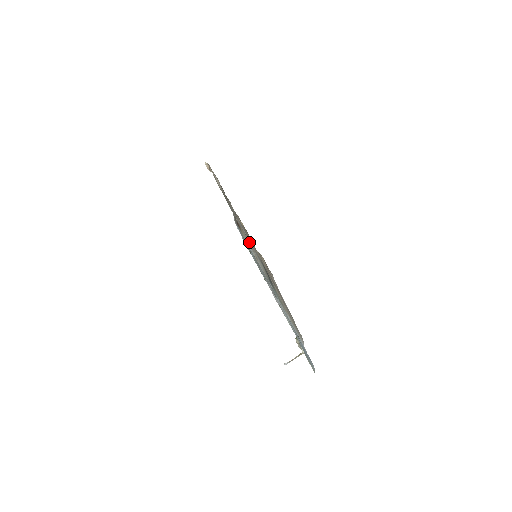
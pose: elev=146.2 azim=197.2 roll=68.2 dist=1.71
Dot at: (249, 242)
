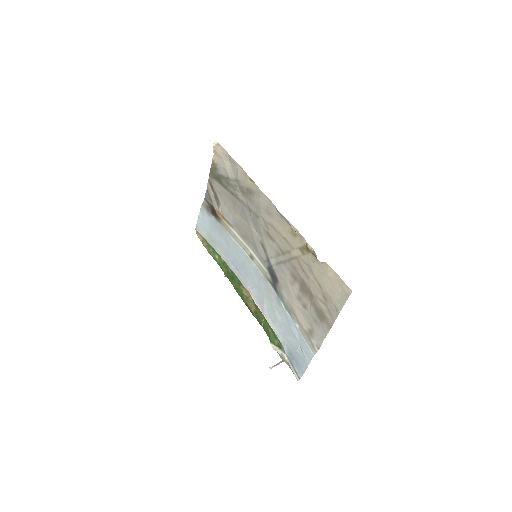
Dot at: (243, 239)
